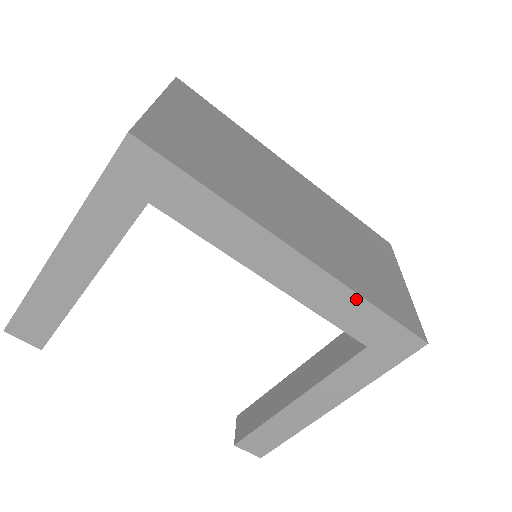
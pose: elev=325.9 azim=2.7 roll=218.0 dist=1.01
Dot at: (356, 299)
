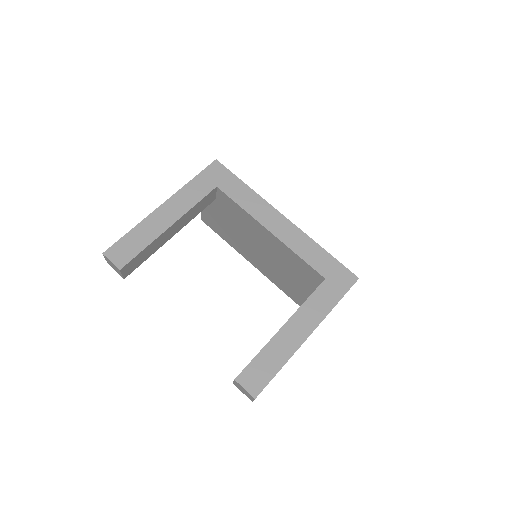
Dot at: (315, 245)
